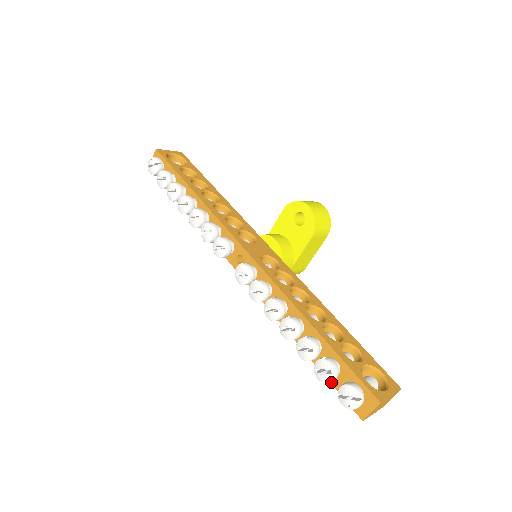
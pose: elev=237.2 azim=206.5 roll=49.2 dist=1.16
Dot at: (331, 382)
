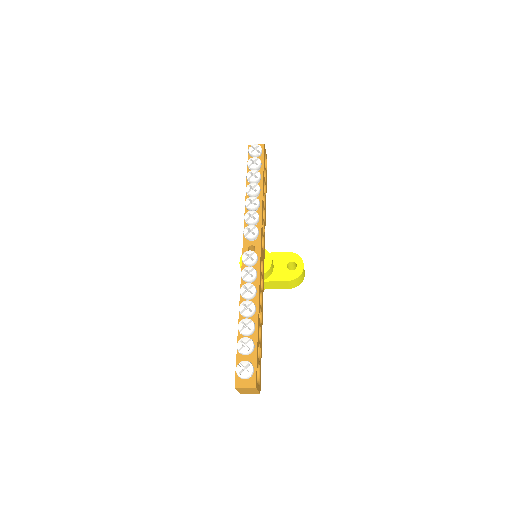
Dot at: (238, 354)
